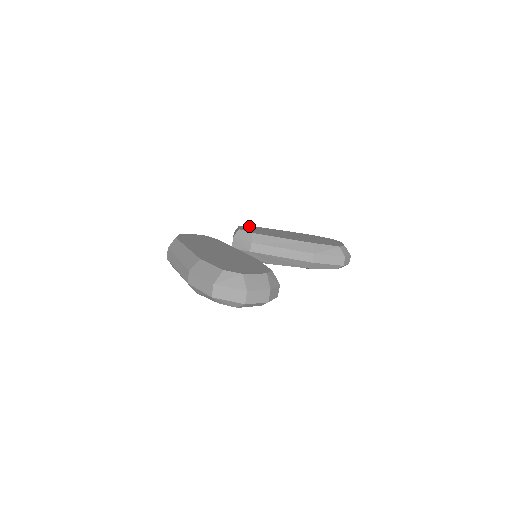
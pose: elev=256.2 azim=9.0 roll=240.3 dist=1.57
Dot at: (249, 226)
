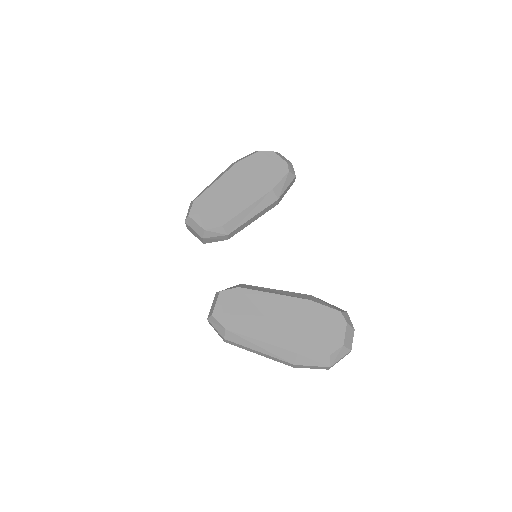
Dot at: (194, 206)
